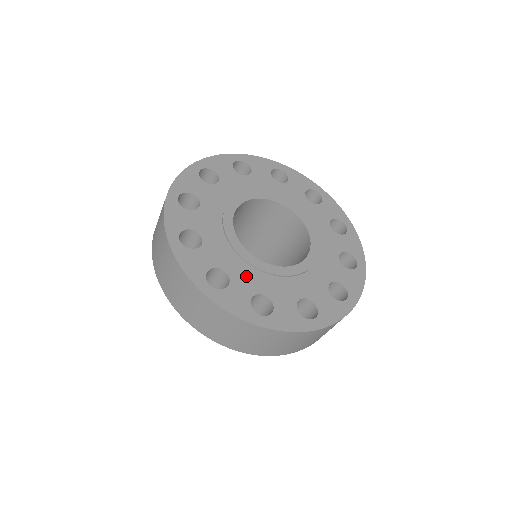
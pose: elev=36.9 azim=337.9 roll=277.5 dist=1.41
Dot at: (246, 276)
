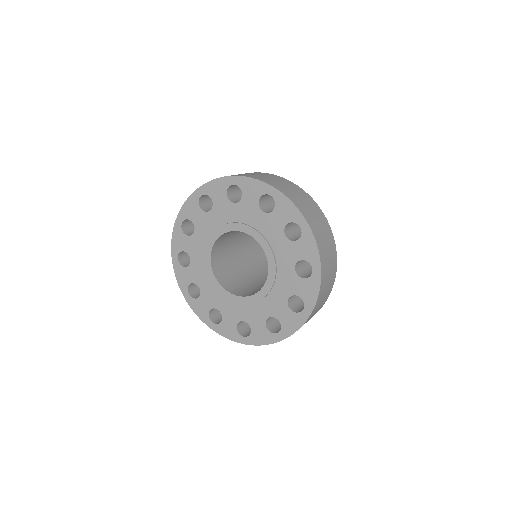
Dot at: (199, 271)
